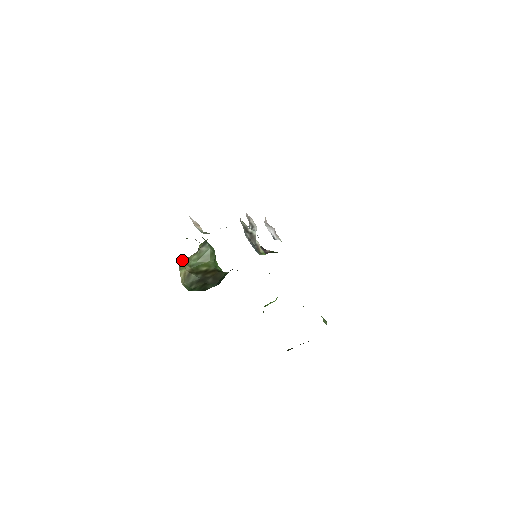
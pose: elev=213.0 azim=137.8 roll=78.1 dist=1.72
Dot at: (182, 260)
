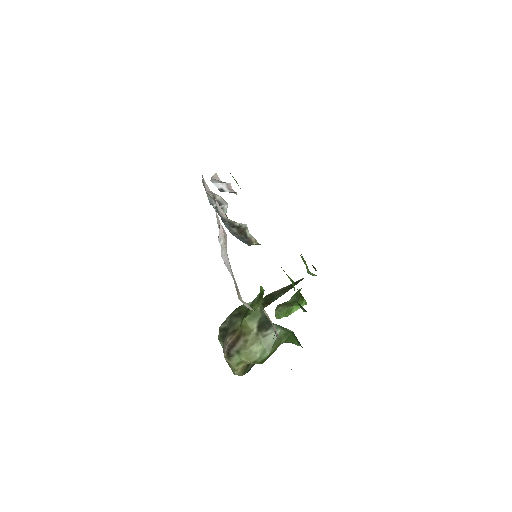
Dot at: (225, 348)
